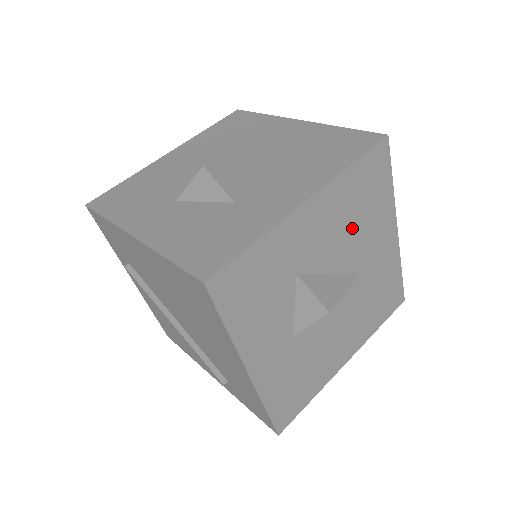
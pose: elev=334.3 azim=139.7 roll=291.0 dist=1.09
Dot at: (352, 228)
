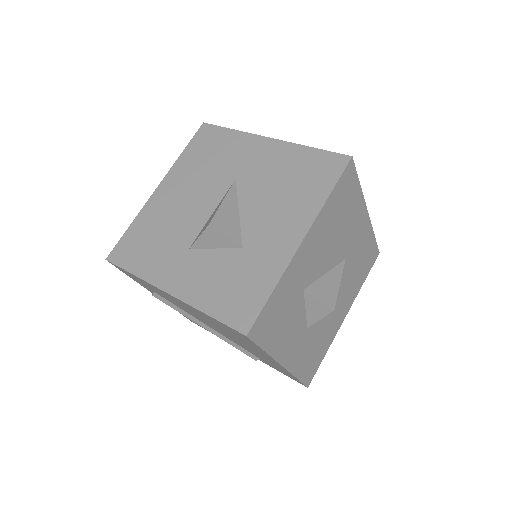
Dot at: (336, 235)
